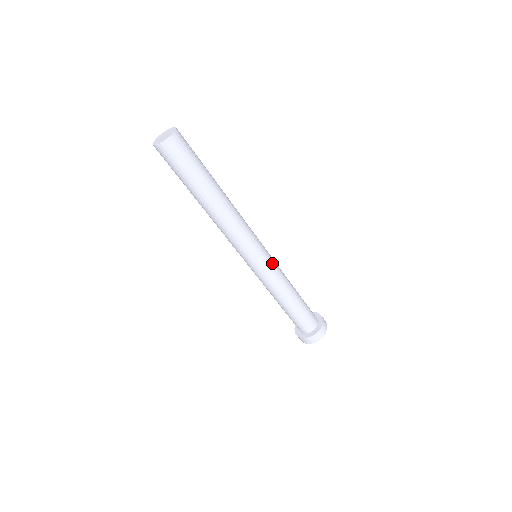
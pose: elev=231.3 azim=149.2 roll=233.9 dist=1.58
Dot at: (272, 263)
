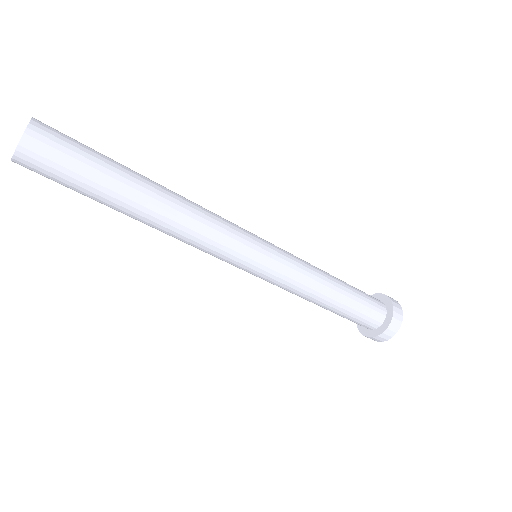
Dot at: (281, 249)
